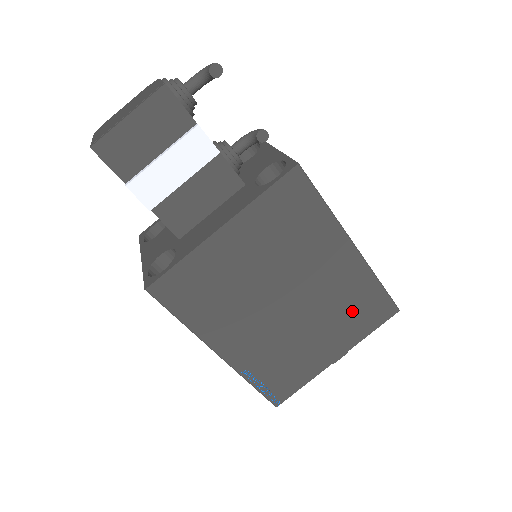
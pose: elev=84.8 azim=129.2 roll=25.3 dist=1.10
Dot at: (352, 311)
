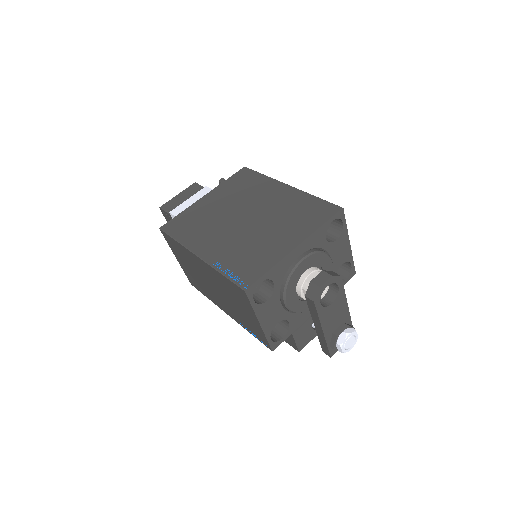
Dot at: (299, 215)
